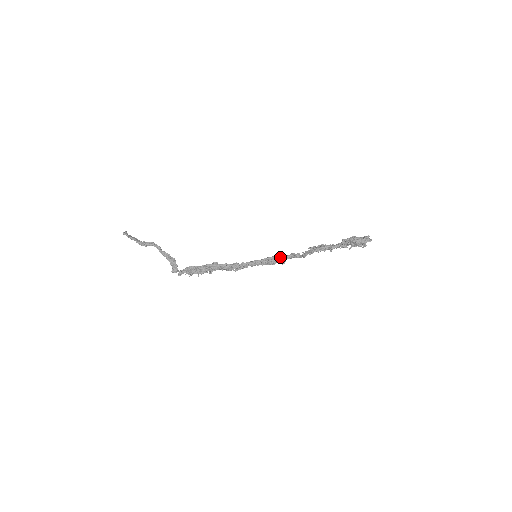
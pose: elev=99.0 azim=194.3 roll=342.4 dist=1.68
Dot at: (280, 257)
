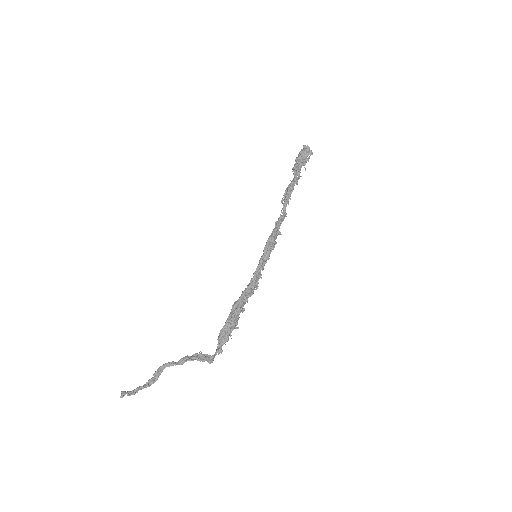
Dot at: (273, 233)
